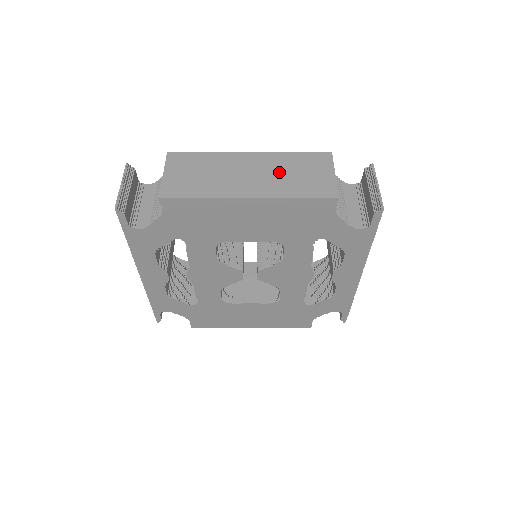
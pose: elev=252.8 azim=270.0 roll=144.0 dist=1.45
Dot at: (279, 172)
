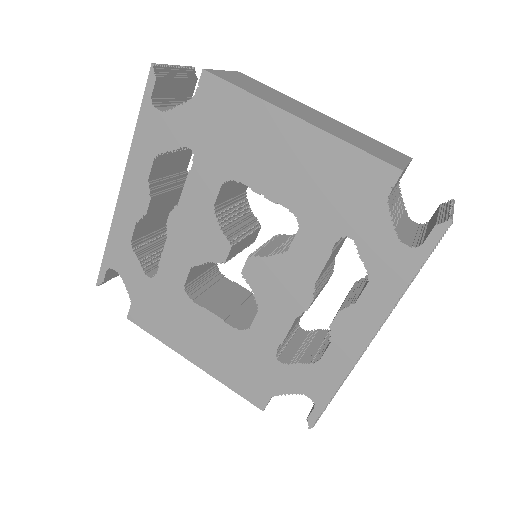
Dot at: (344, 131)
